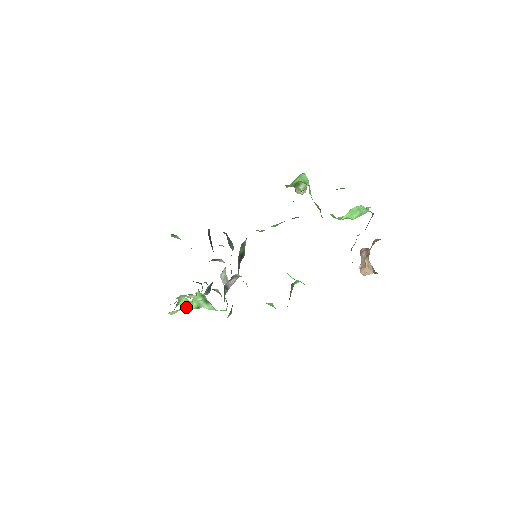
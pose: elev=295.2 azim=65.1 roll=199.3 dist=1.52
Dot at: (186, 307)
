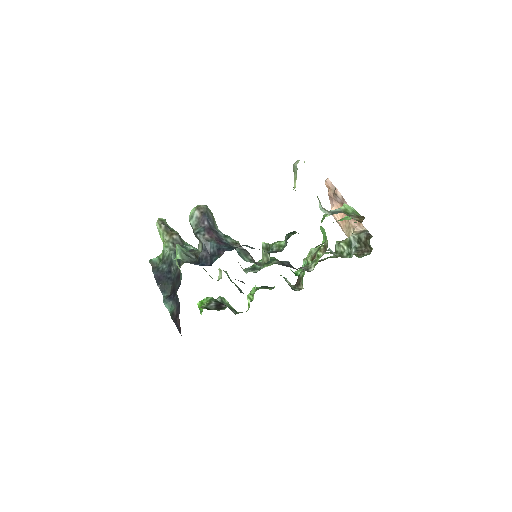
Dot at: occluded
